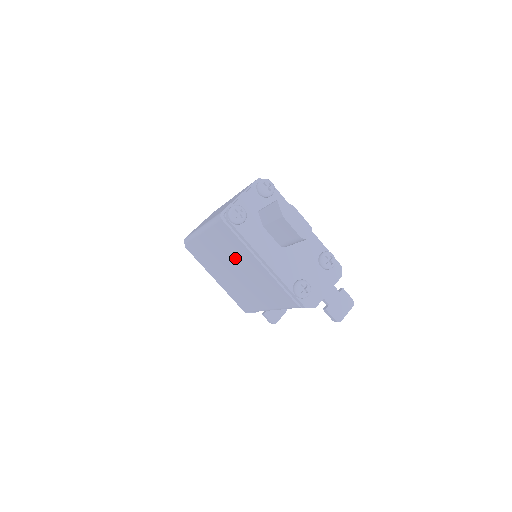
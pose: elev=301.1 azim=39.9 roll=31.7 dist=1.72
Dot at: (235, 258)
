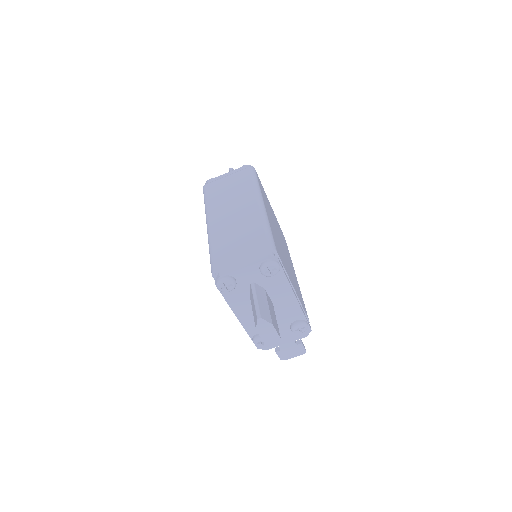
Dot at: occluded
